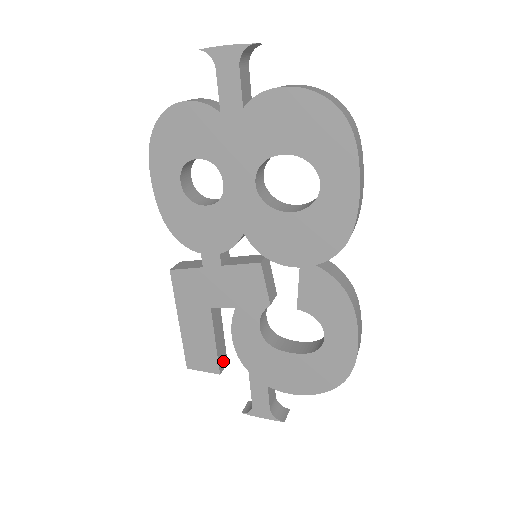
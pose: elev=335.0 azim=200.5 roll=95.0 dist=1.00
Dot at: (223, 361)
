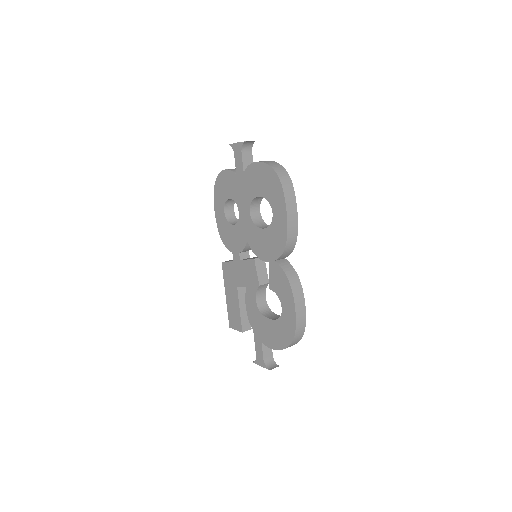
Dot at: (247, 325)
